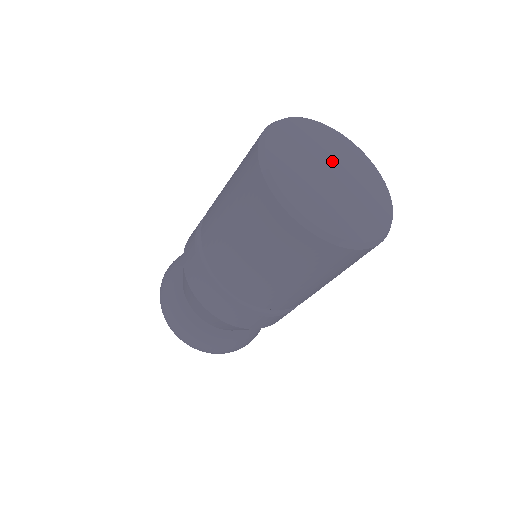
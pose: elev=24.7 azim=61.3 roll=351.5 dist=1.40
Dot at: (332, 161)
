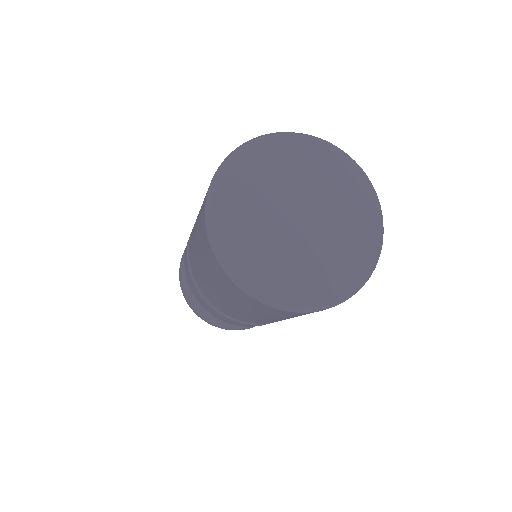
Dot at: (304, 192)
